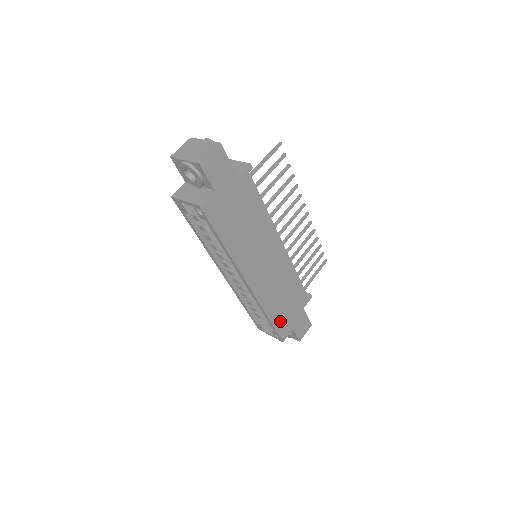
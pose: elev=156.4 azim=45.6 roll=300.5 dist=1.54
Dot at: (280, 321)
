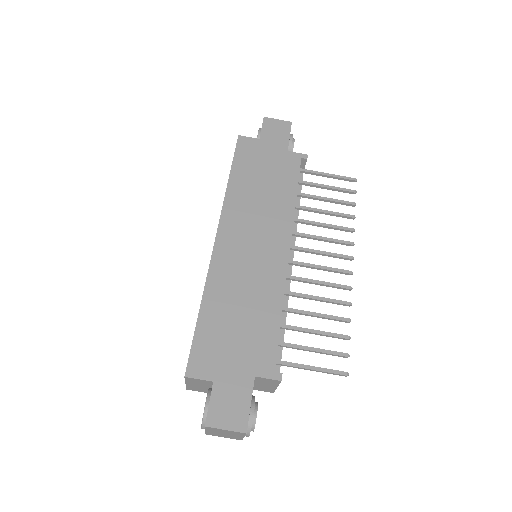
Dot at: (209, 337)
